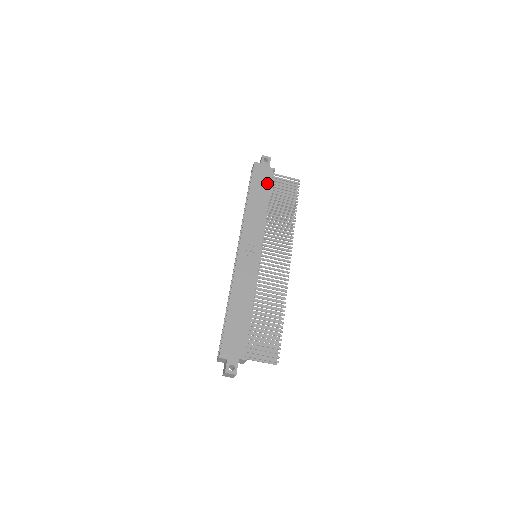
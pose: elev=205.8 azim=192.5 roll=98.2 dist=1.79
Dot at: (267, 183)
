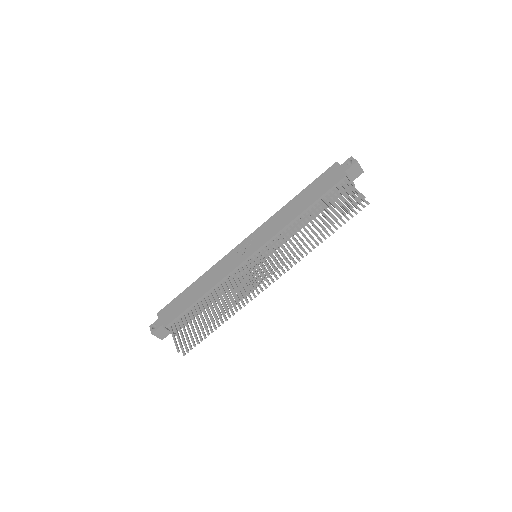
Dot at: (325, 188)
